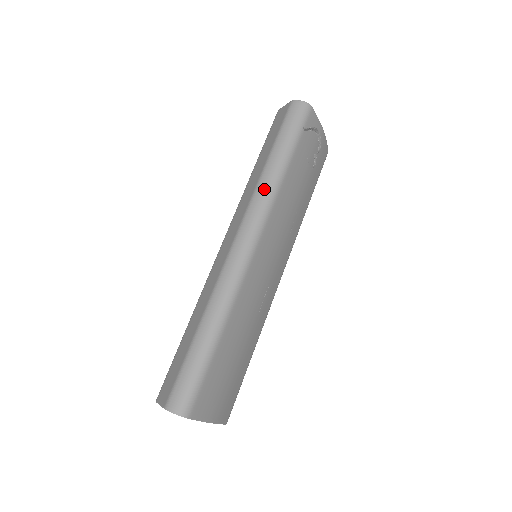
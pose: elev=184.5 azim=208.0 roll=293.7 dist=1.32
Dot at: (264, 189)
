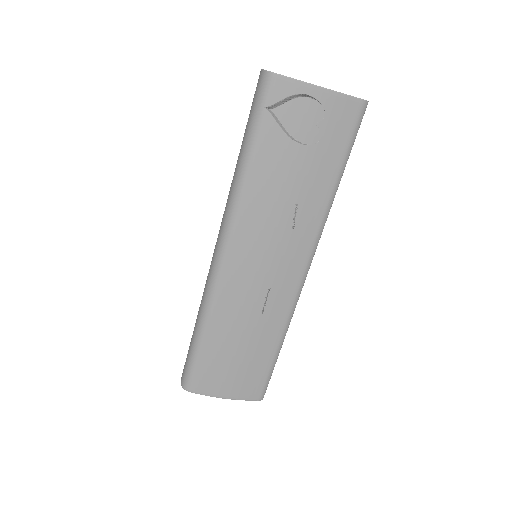
Dot at: (230, 194)
